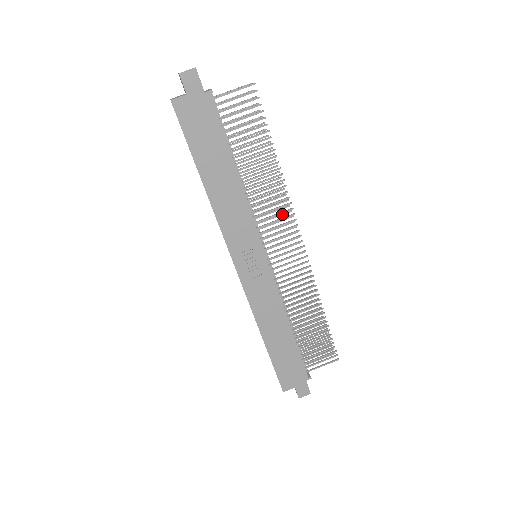
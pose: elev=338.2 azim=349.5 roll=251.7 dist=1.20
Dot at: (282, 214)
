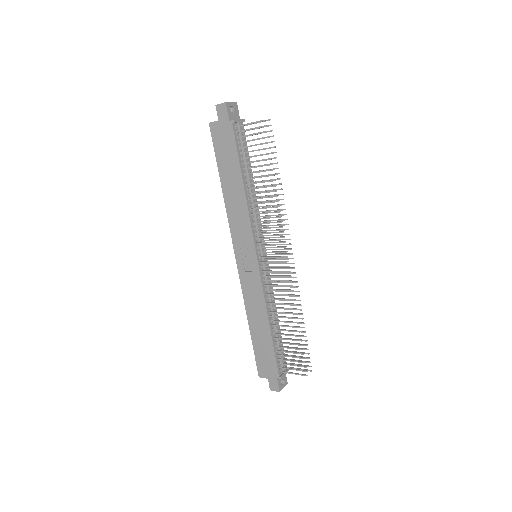
Dot at: (281, 230)
